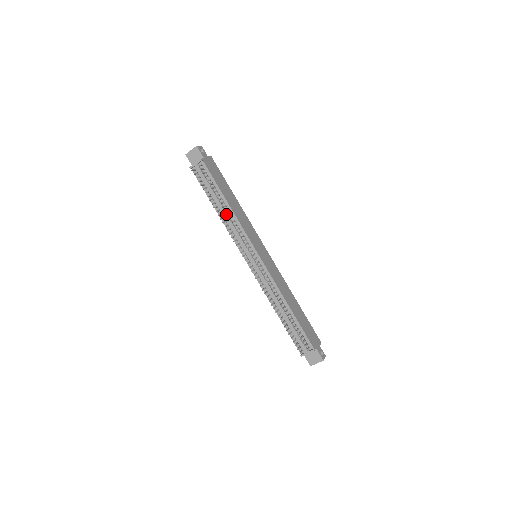
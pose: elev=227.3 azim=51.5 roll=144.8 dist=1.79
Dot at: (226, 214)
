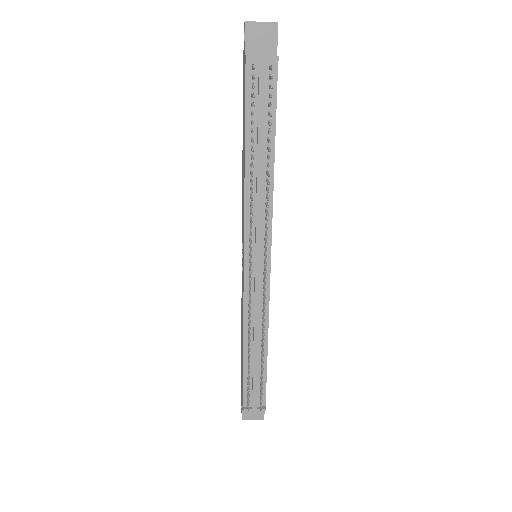
Dot at: (261, 178)
